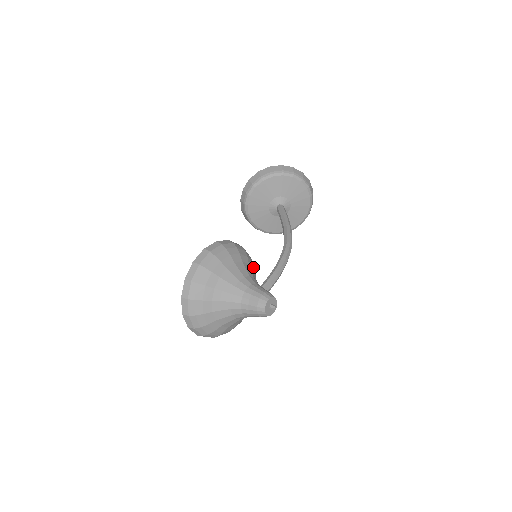
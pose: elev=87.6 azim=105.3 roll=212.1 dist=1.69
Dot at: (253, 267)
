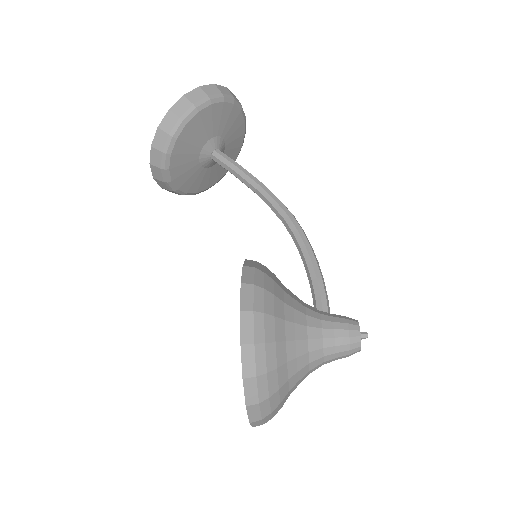
Dot at: occluded
